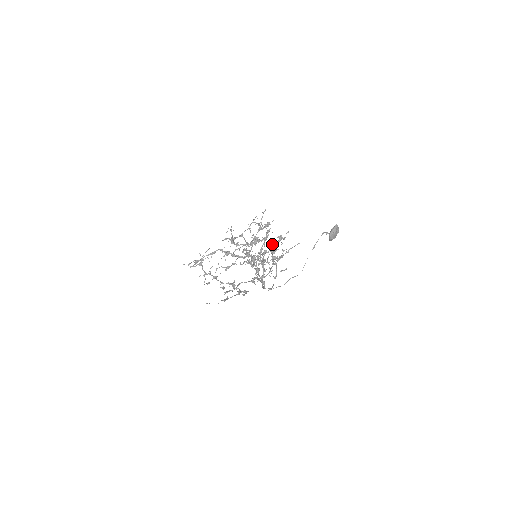
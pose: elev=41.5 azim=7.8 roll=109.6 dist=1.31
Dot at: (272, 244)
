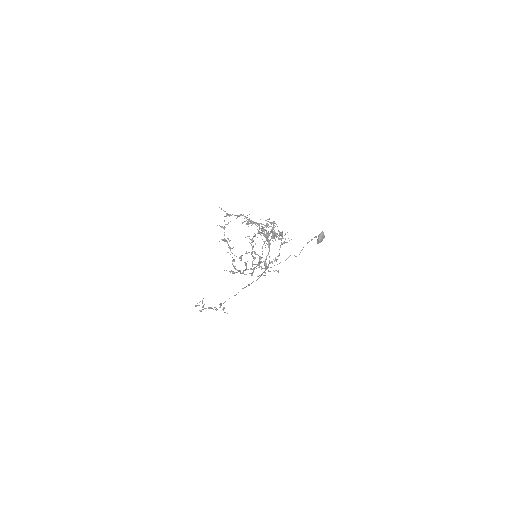
Dot at: occluded
